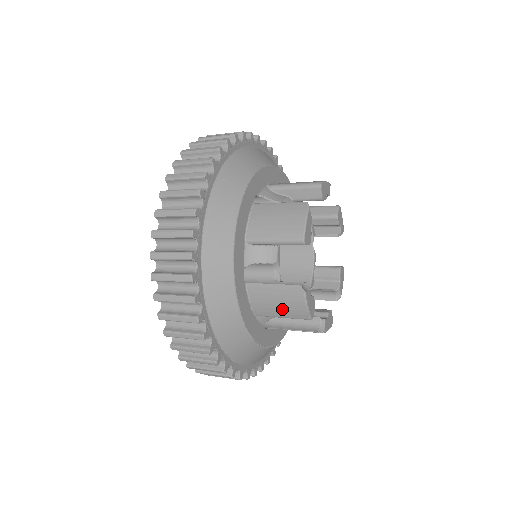
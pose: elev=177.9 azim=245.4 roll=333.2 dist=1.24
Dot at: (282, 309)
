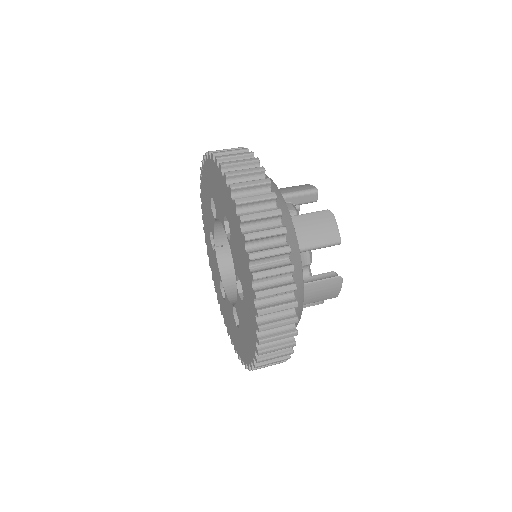
Dot at: occluded
